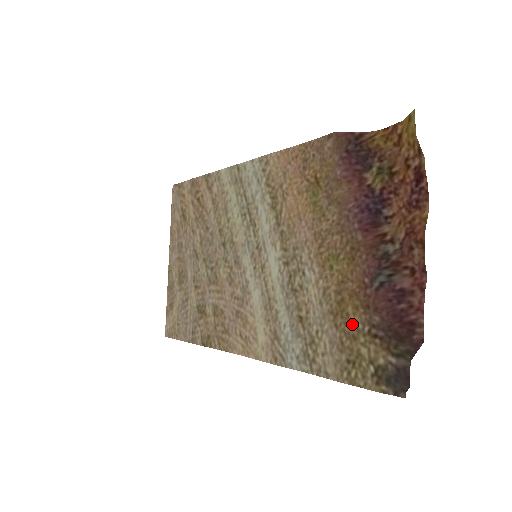
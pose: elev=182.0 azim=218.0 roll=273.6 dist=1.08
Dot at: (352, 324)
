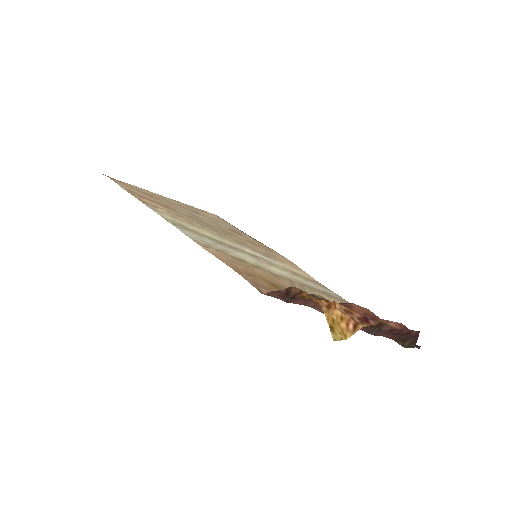
Dot at: occluded
